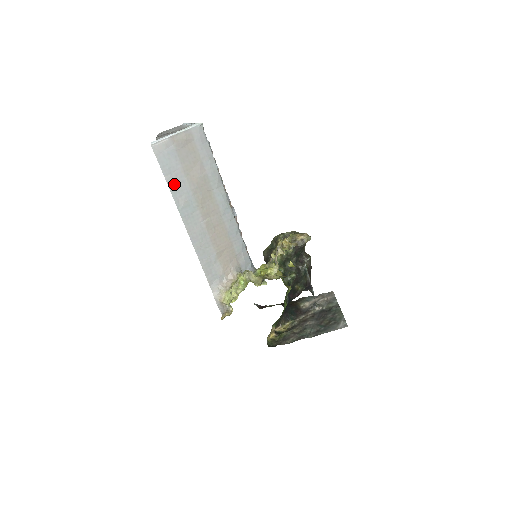
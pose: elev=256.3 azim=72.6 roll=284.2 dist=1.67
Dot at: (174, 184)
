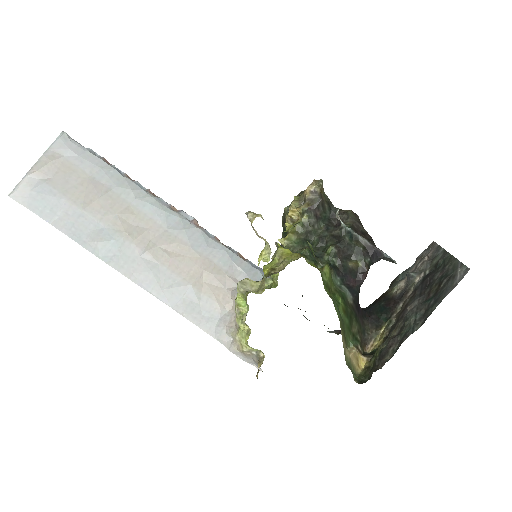
Dot at: (70, 226)
